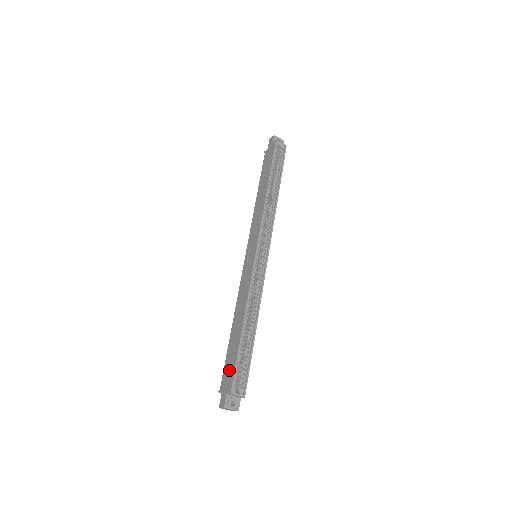
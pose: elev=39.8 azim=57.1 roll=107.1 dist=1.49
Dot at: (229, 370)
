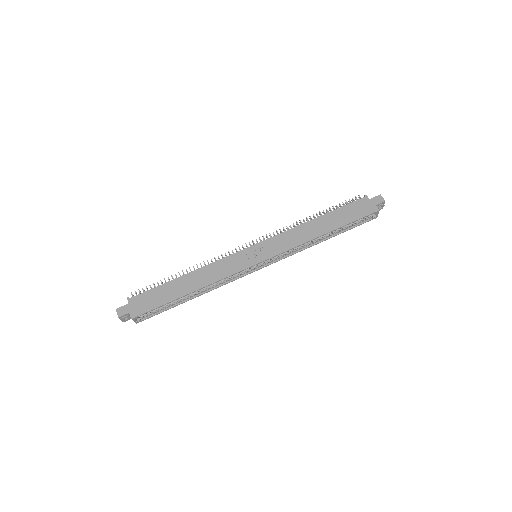
Dot at: (148, 302)
